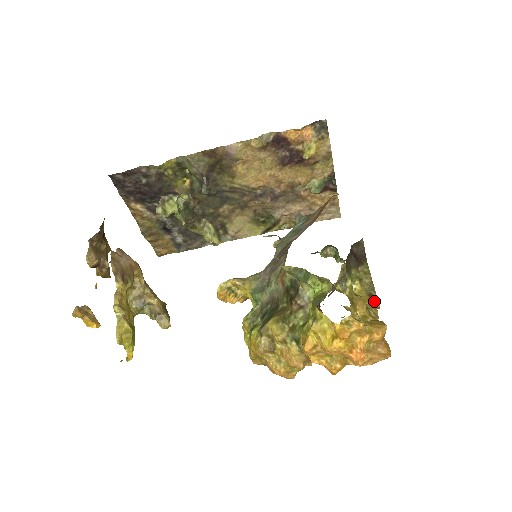
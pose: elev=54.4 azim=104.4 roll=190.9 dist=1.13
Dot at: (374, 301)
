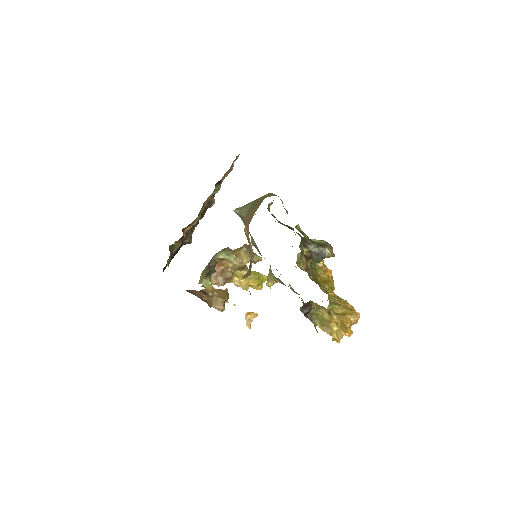
Dot at: (333, 315)
